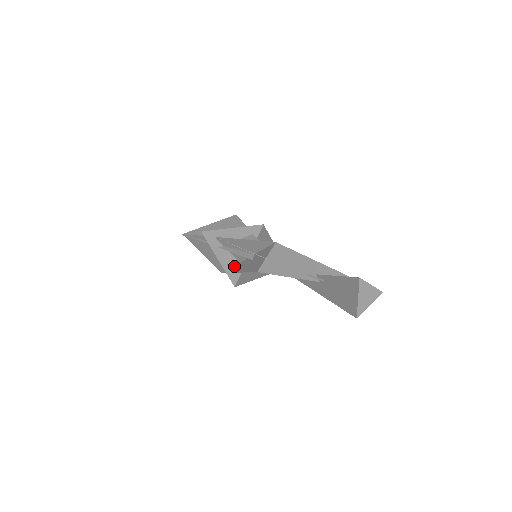
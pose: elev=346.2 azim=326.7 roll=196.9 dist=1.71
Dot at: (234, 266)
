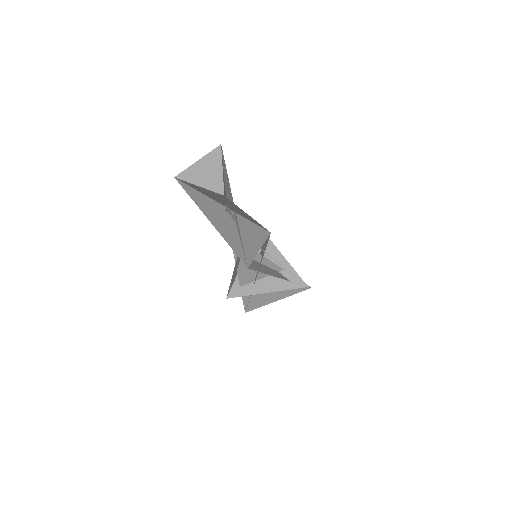
Dot at: (247, 283)
